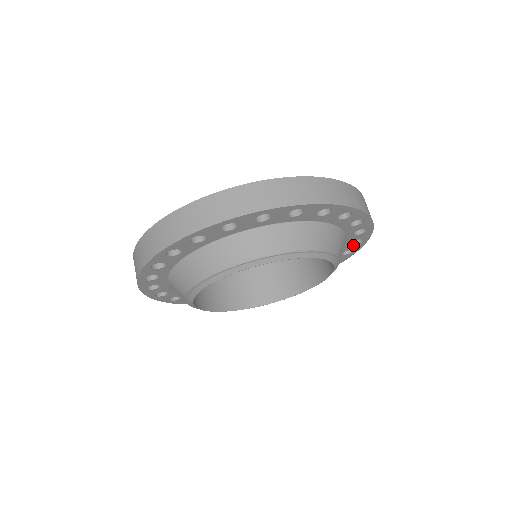
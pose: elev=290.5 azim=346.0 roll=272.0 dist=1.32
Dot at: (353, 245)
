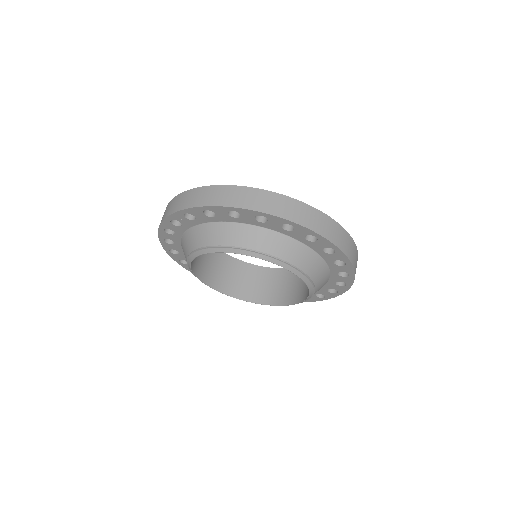
Dot at: occluded
